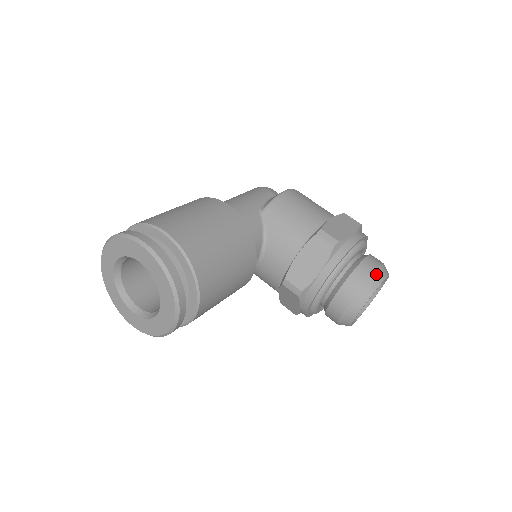
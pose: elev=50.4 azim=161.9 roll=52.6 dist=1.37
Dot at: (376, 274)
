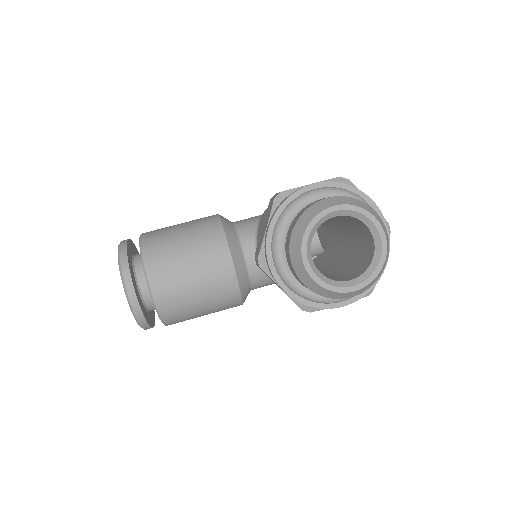
Dot at: (318, 204)
